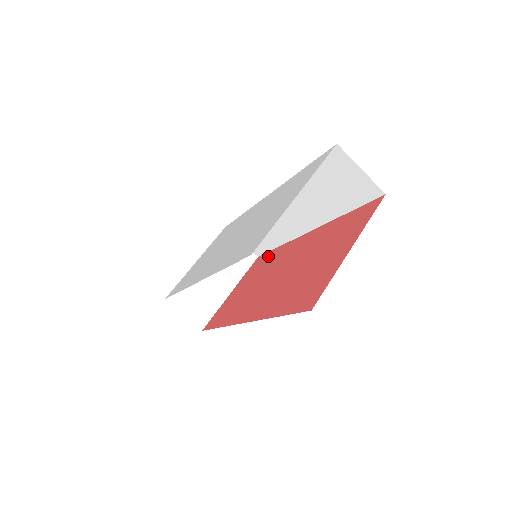
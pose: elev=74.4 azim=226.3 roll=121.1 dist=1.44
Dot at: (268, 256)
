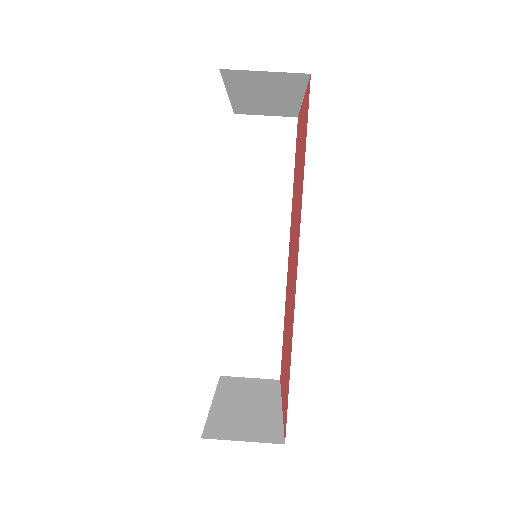
Dot at: (283, 337)
